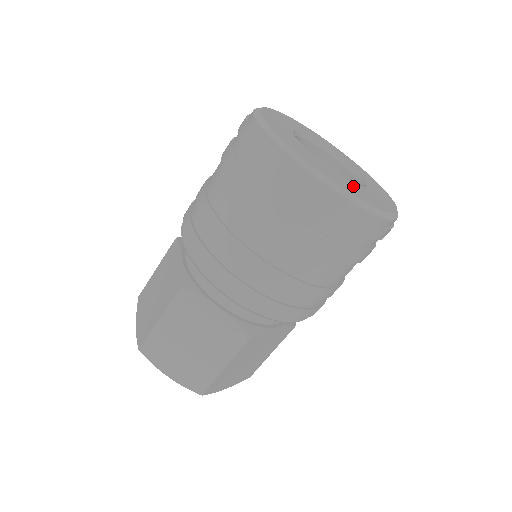
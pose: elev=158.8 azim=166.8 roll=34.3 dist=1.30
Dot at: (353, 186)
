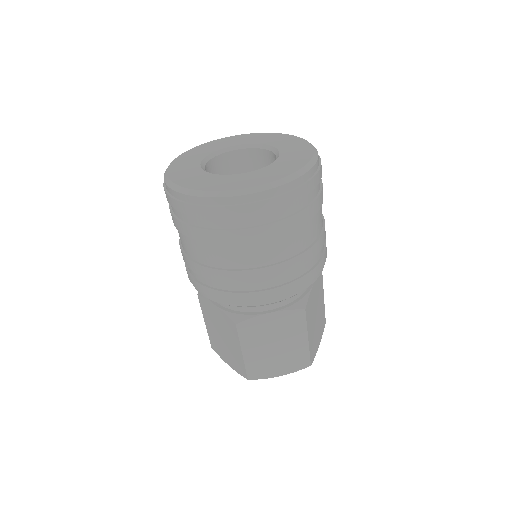
Dot at: (274, 168)
